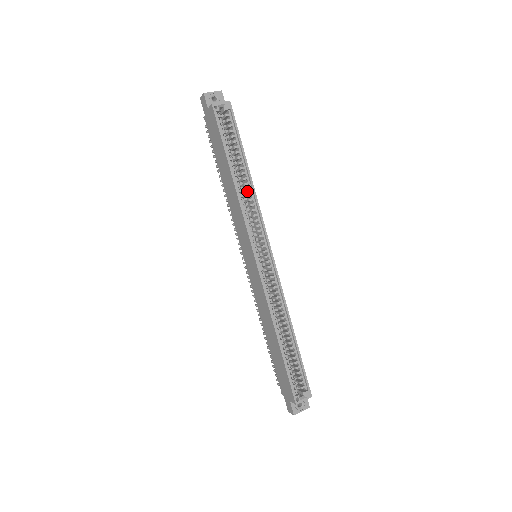
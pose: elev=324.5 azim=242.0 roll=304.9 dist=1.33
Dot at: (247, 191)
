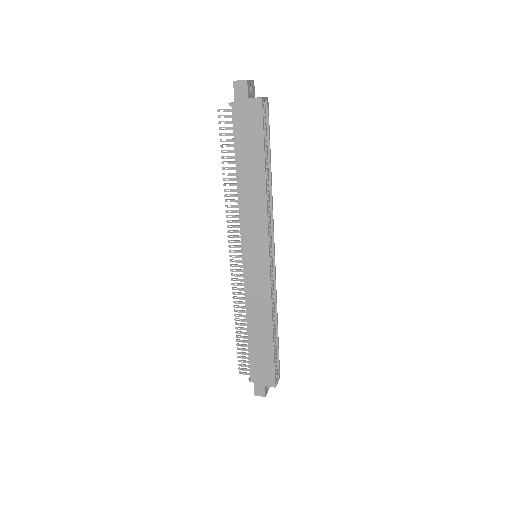
Dot at: occluded
